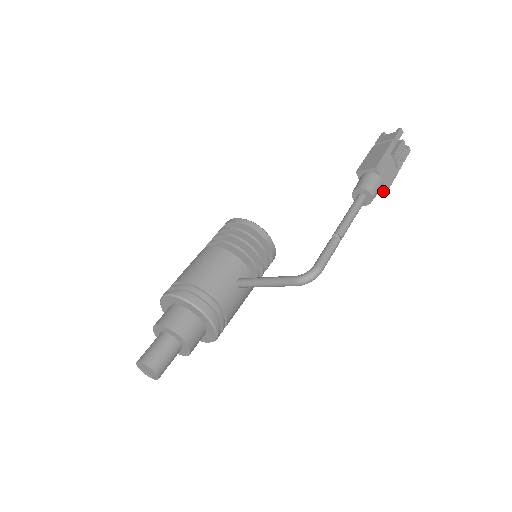
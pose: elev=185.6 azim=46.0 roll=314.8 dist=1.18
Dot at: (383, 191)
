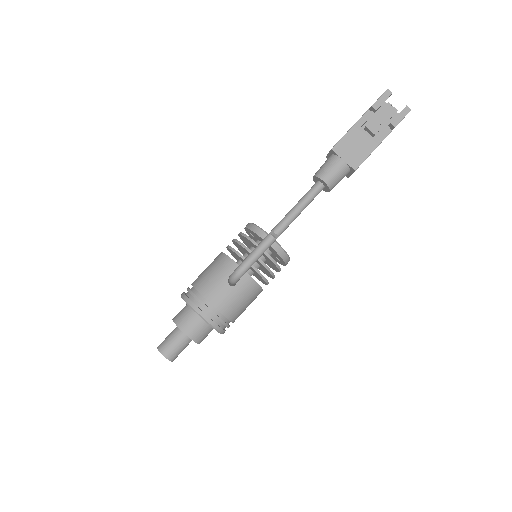
Dot at: (352, 171)
